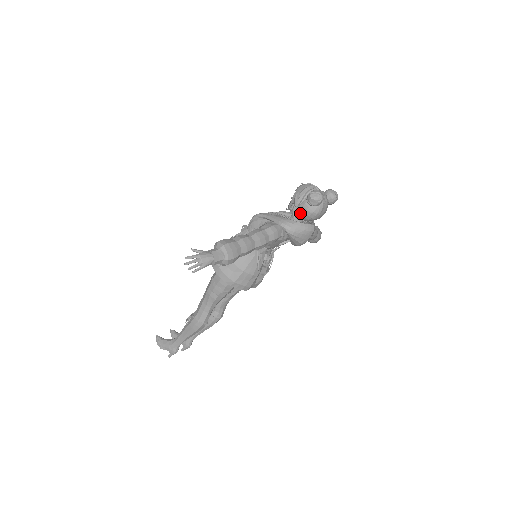
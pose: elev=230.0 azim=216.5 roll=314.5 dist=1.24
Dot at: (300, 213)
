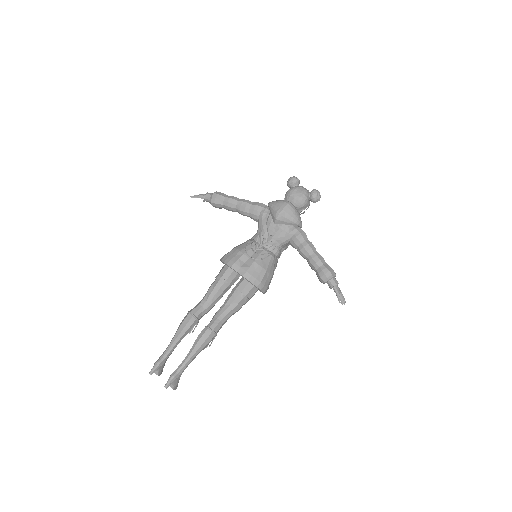
Dot at: (285, 200)
